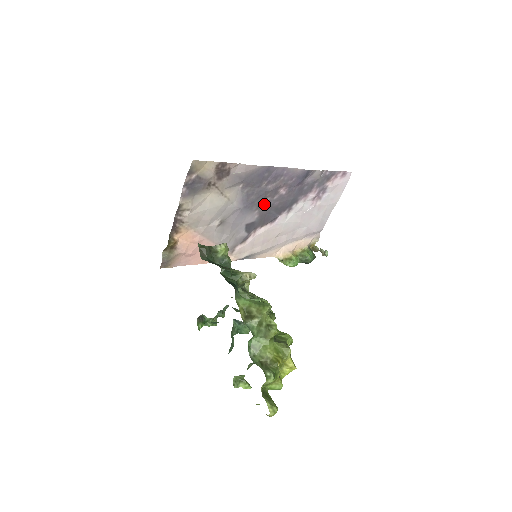
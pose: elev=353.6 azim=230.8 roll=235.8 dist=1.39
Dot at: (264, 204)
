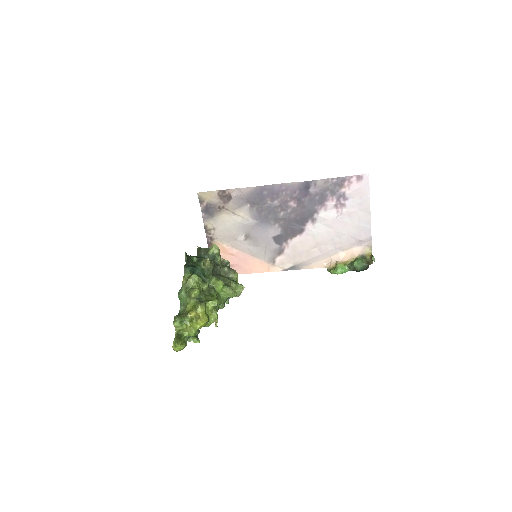
Dot at: (280, 218)
